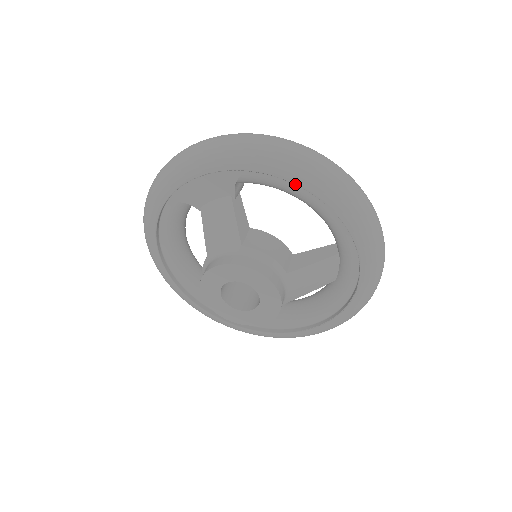
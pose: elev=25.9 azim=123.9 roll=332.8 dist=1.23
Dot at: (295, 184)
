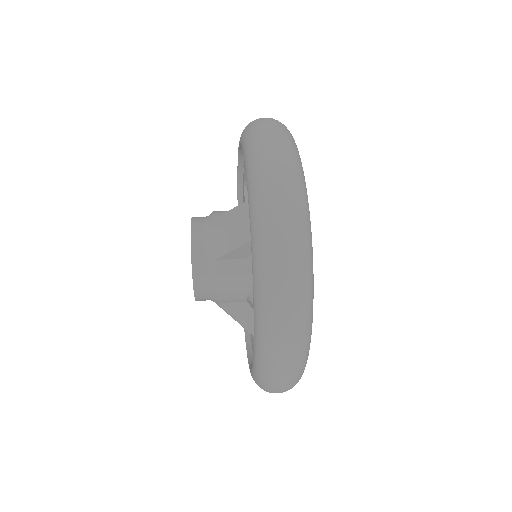
Dot at: (239, 148)
